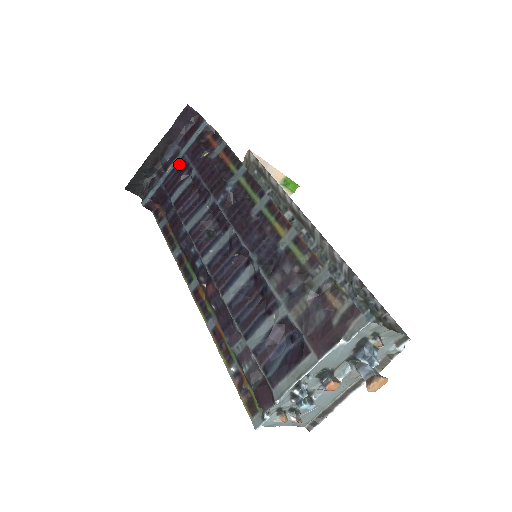
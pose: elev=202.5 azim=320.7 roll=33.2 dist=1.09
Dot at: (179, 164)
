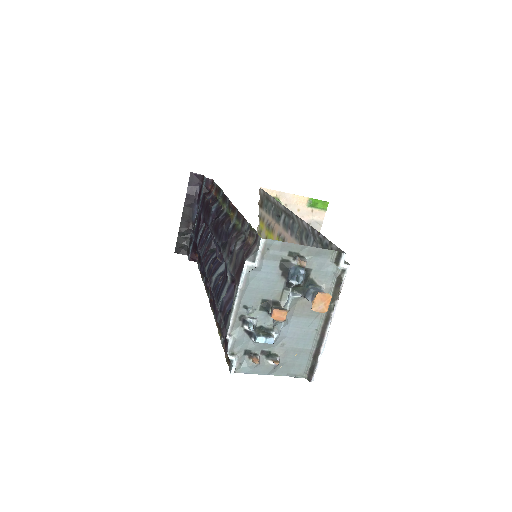
Dot at: (198, 216)
